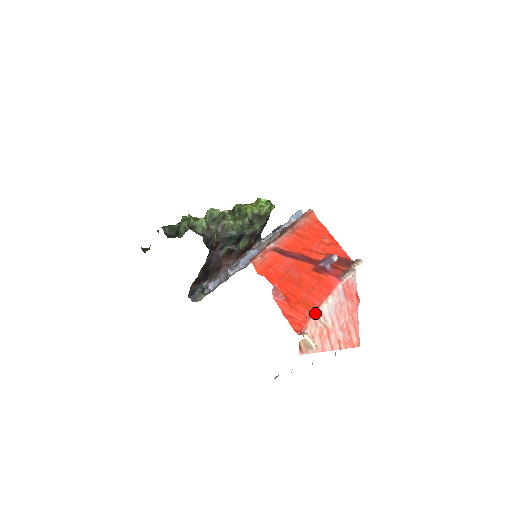
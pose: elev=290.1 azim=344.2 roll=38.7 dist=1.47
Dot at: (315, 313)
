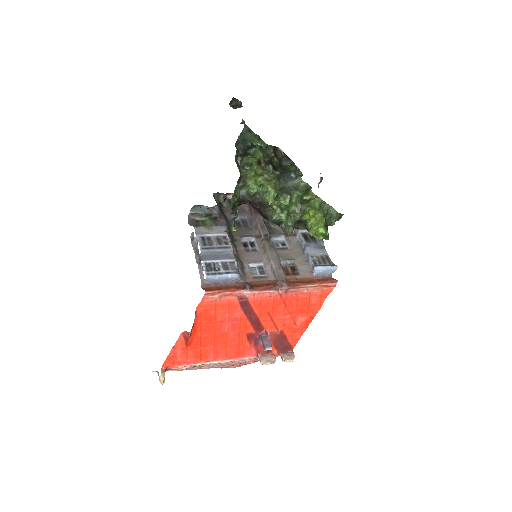
Dot at: (197, 364)
